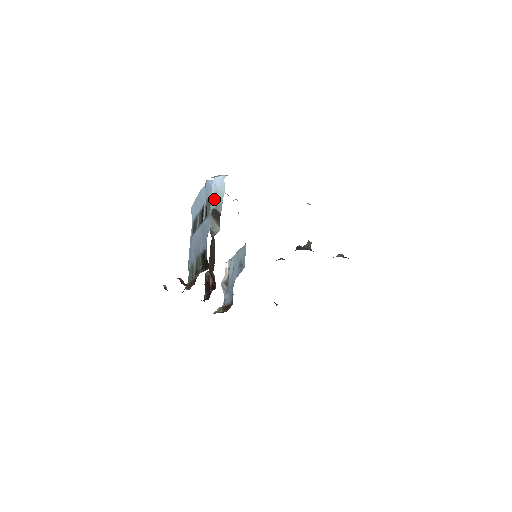
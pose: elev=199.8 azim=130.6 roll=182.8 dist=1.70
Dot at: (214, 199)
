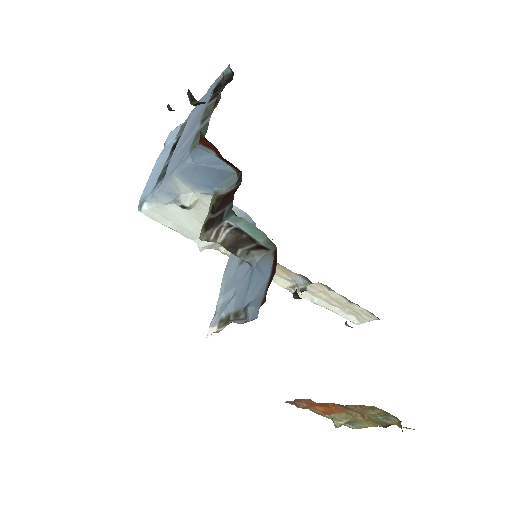
Dot at: occluded
